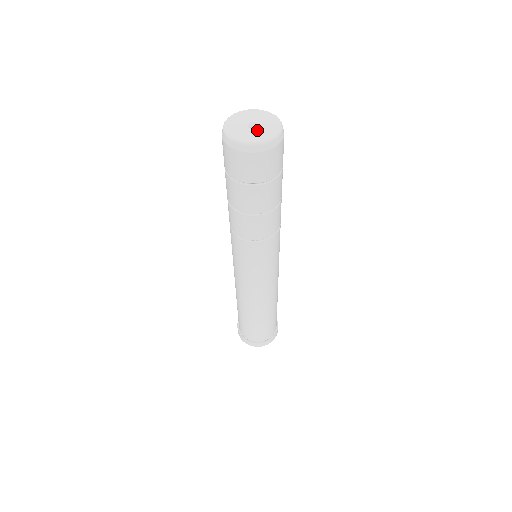
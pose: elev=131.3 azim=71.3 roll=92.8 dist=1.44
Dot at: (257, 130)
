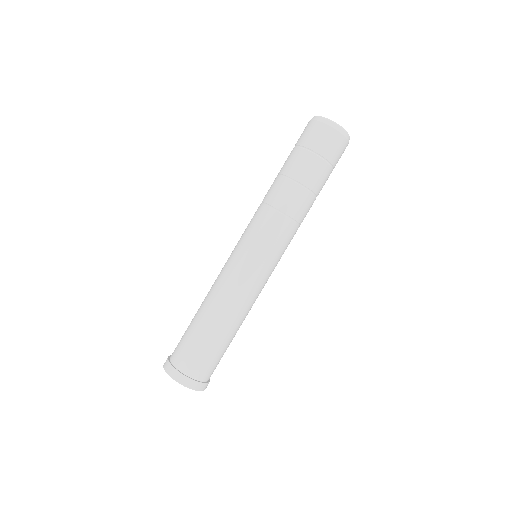
Dot at: occluded
